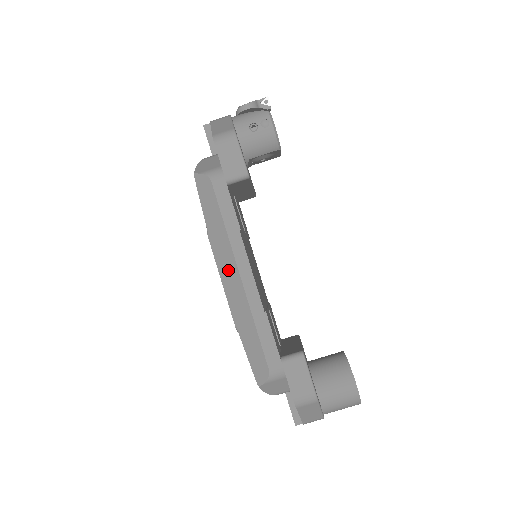
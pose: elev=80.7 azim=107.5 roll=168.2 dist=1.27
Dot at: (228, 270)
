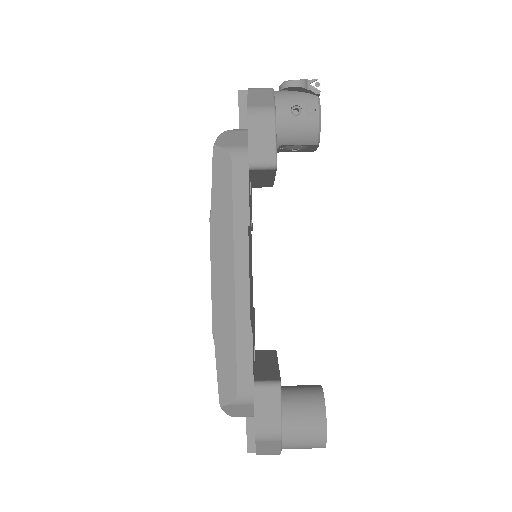
Dot at: (222, 267)
